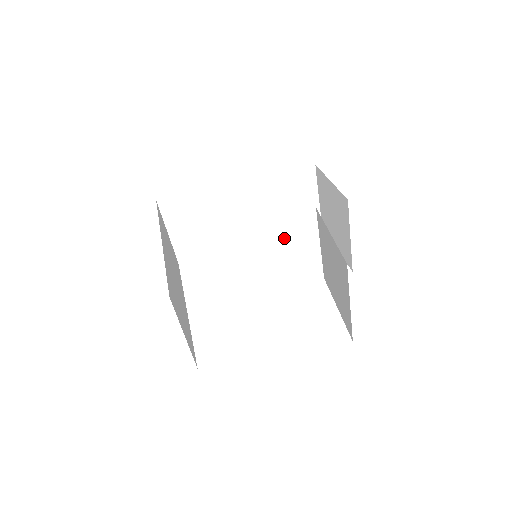
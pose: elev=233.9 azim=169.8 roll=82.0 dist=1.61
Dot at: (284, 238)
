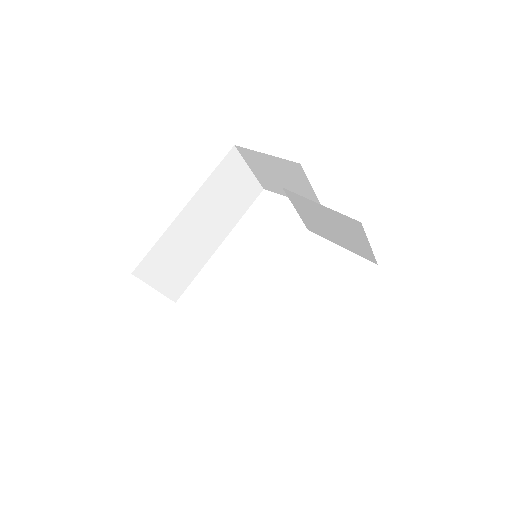
Dot at: occluded
